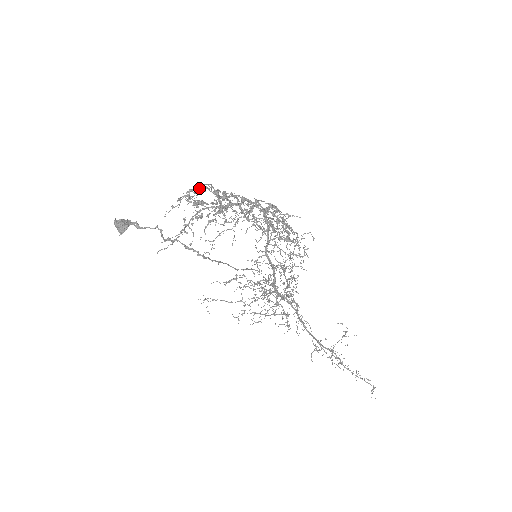
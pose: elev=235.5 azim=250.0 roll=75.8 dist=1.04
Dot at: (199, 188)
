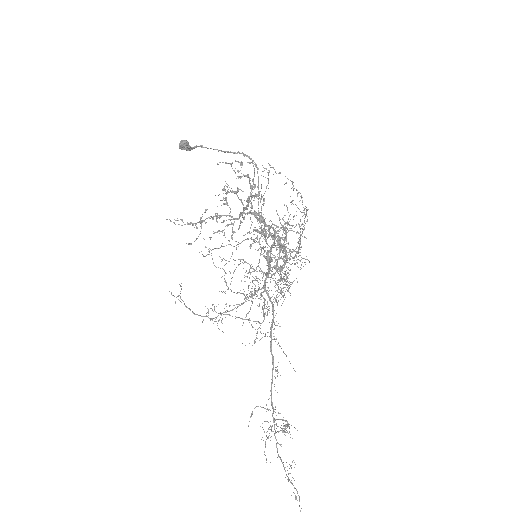
Dot at: occluded
